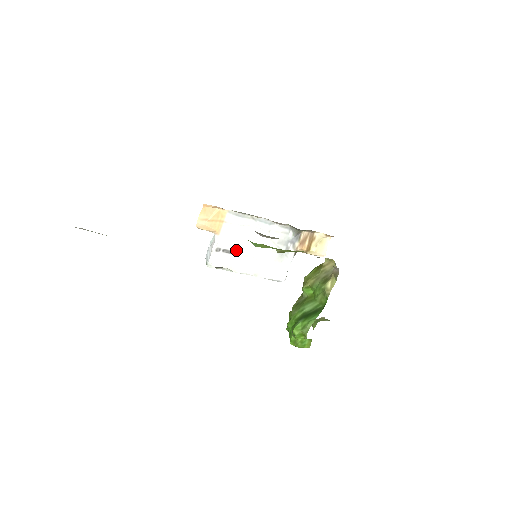
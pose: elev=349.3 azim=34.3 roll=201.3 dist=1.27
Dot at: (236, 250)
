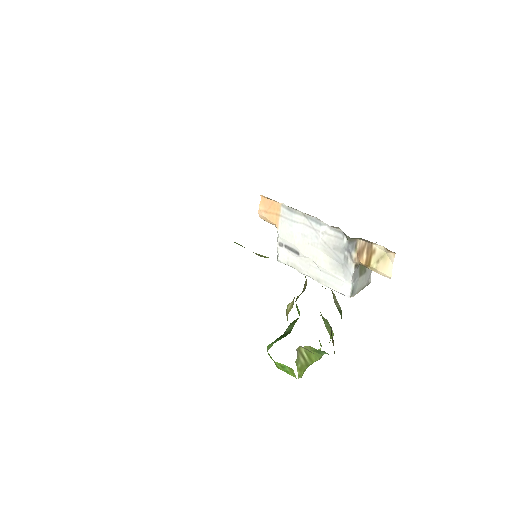
Dot at: (296, 248)
